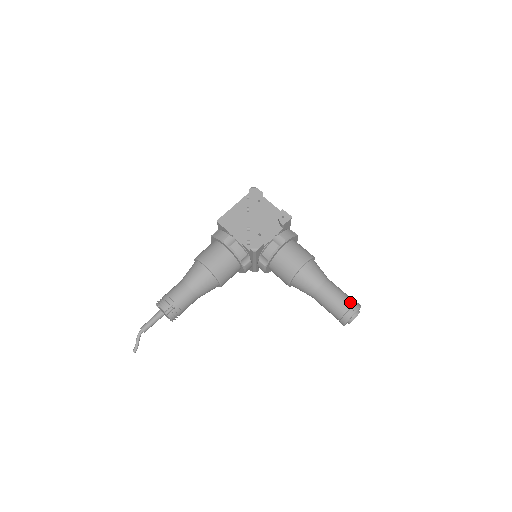
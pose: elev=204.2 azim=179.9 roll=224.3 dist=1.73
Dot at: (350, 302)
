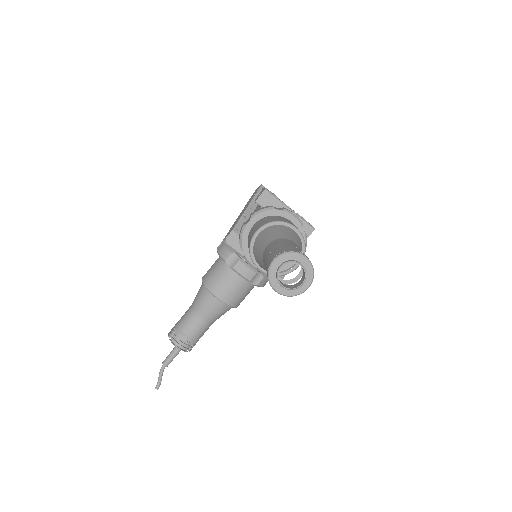
Dot at: (279, 251)
